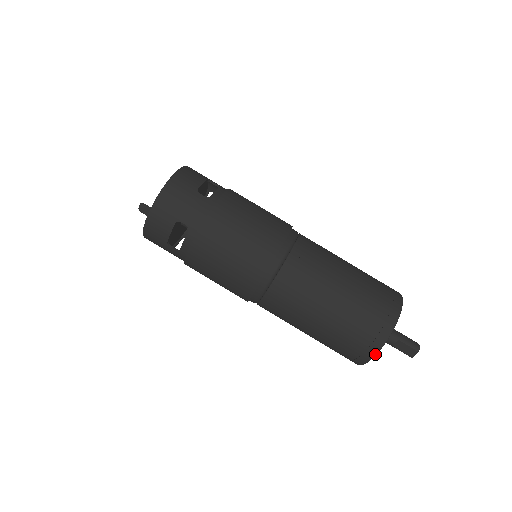
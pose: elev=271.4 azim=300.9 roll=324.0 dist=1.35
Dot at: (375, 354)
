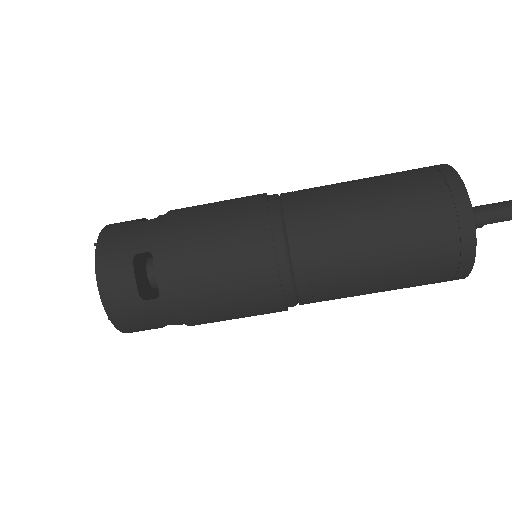
Dot at: occluded
